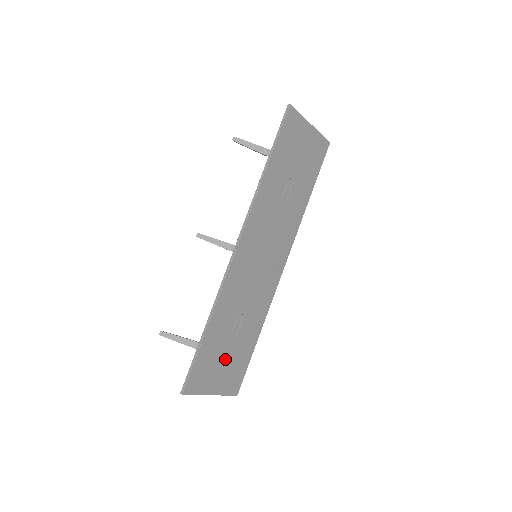
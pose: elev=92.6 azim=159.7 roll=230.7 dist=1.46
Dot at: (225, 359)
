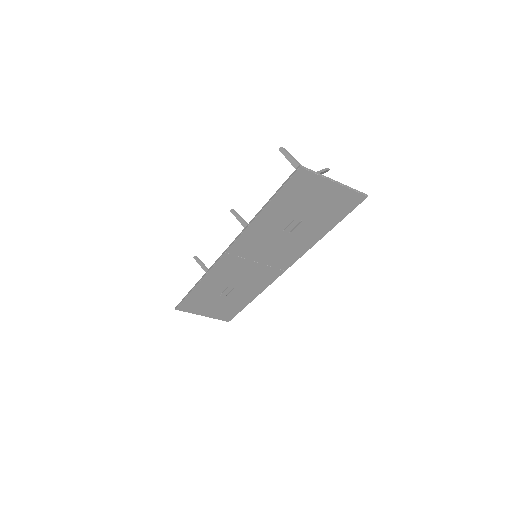
Dot at: (215, 303)
